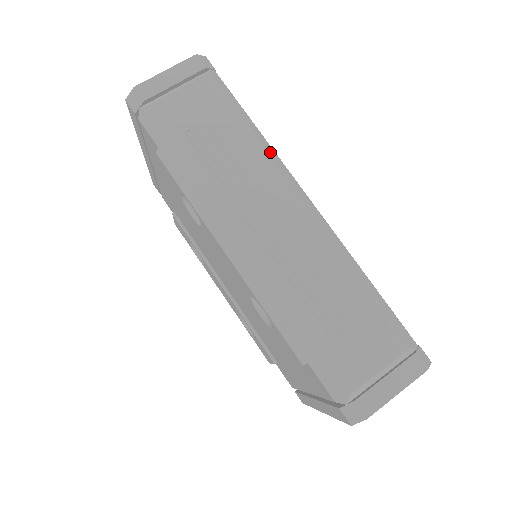
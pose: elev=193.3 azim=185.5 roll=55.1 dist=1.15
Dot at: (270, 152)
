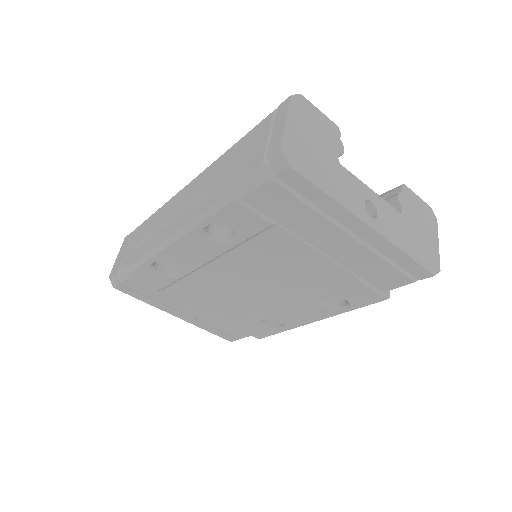
Dot at: occluded
